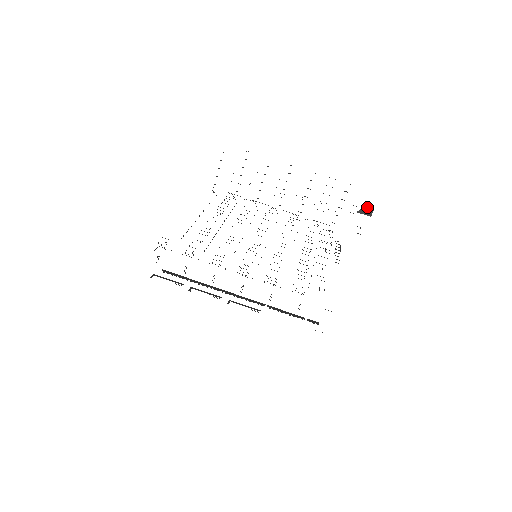
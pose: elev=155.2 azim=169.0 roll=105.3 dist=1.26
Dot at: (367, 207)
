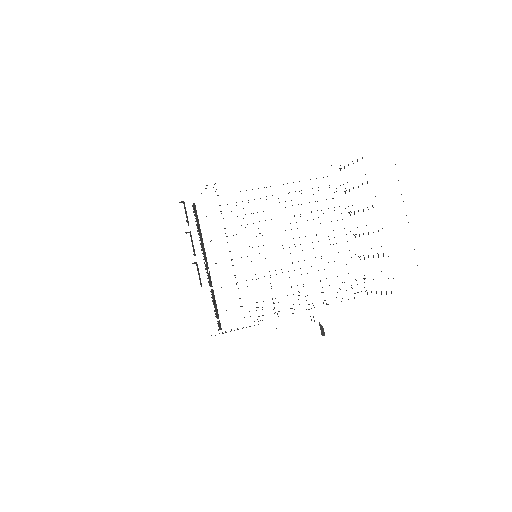
Dot at: occluded
